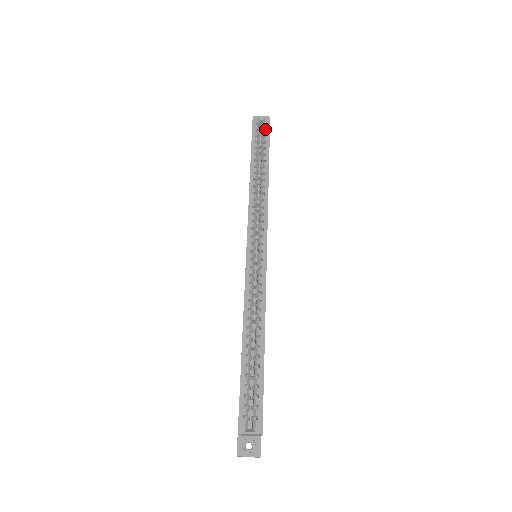
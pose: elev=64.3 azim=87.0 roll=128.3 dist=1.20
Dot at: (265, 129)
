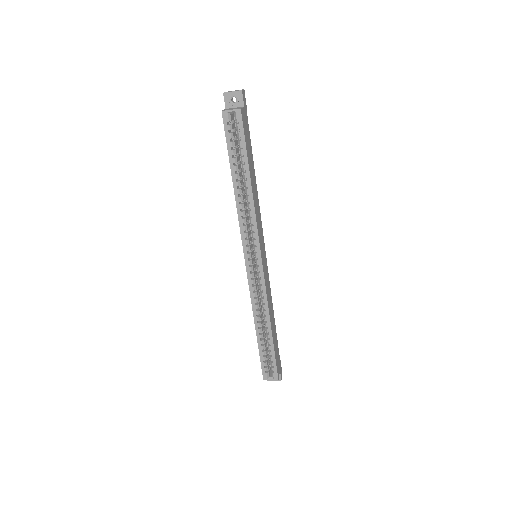
Dot at: (238, 129)
